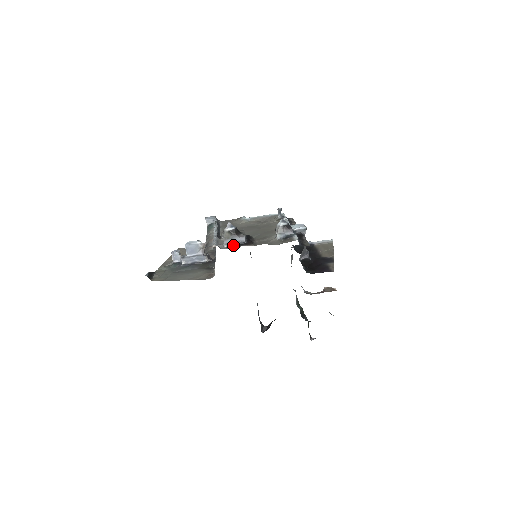
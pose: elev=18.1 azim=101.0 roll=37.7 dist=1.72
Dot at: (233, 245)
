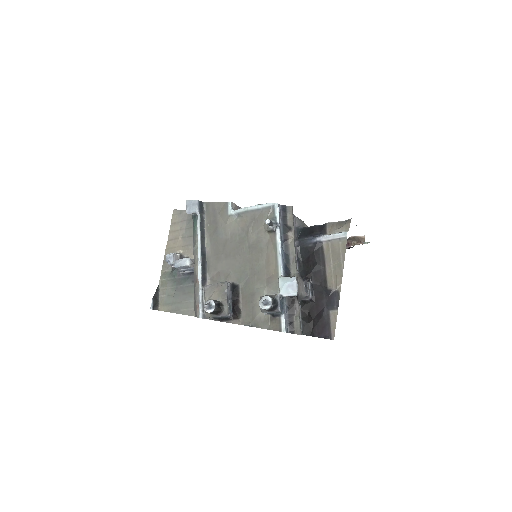
Dot at: (219, 318)
